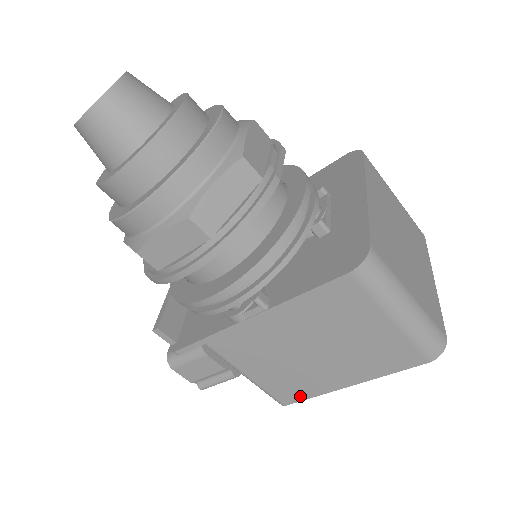
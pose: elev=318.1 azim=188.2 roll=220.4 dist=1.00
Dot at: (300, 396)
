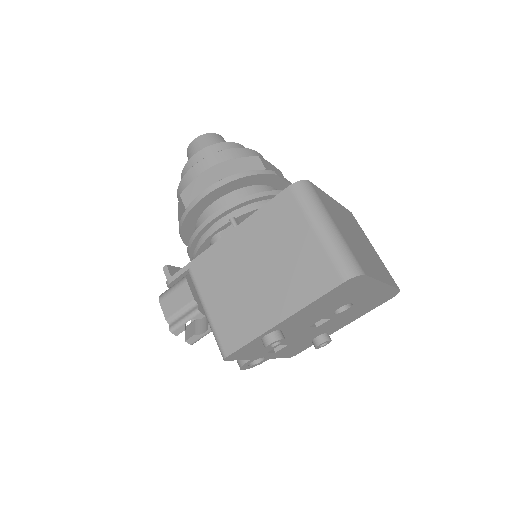
Dot at: (240, 340)
